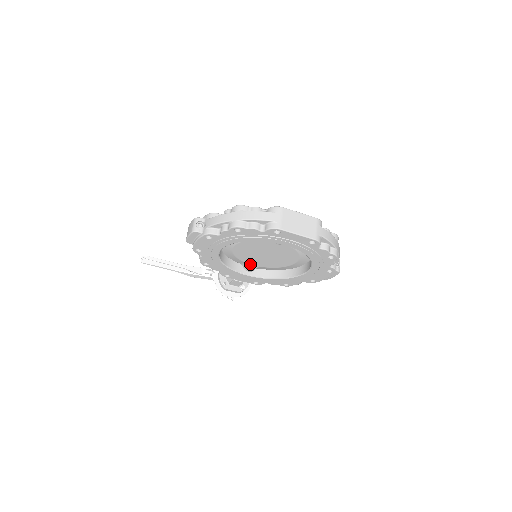
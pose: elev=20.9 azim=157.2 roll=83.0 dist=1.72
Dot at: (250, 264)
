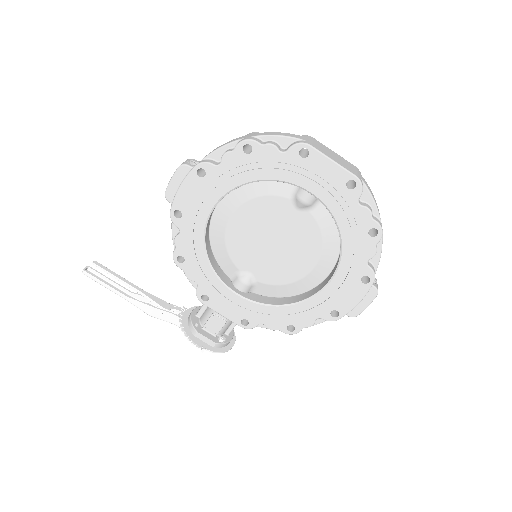
Dot at: (244, 273)
